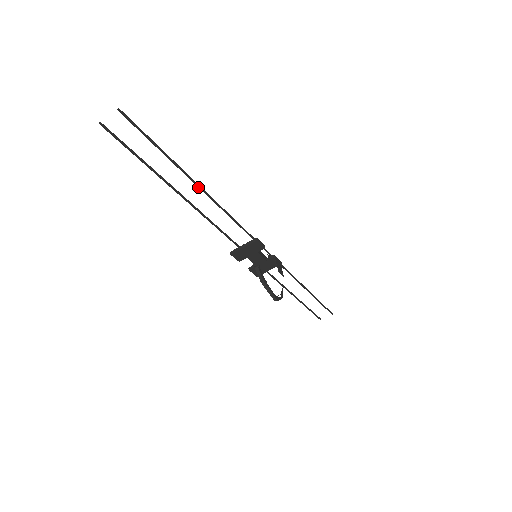
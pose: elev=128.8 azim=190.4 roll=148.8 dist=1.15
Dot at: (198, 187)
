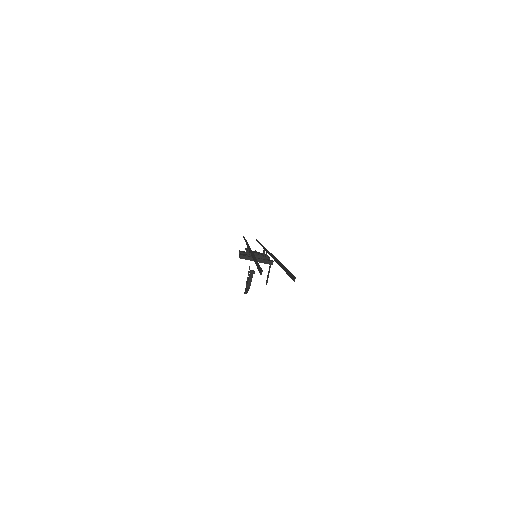
Dot at: (276, 262)
